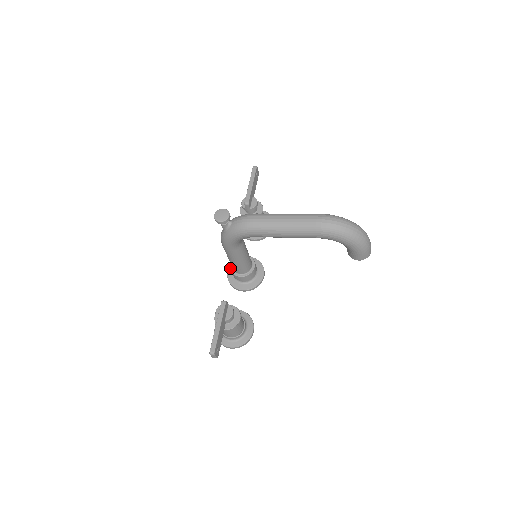
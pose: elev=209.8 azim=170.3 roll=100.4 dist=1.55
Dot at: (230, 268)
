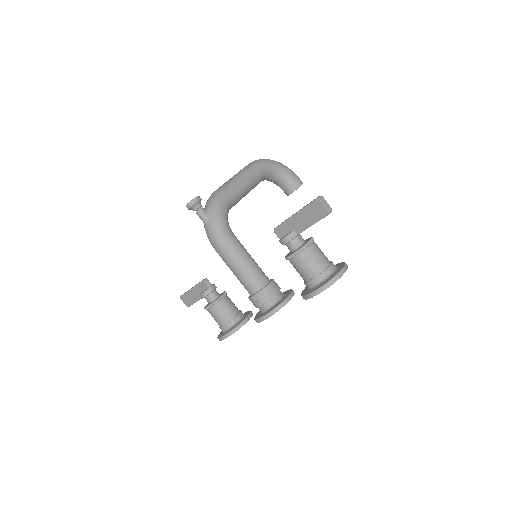
Dot at: (255, 294)
